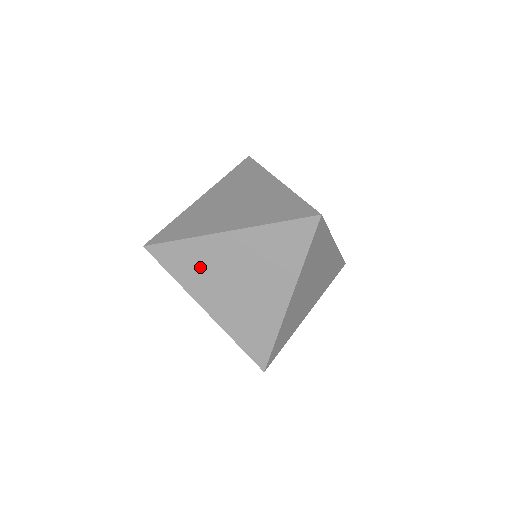
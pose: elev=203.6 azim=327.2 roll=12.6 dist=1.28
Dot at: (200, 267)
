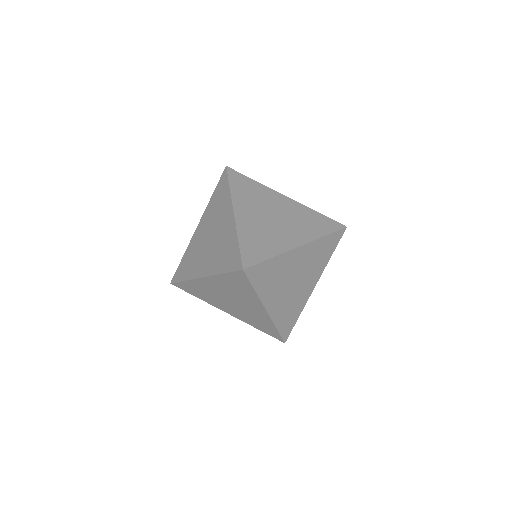
Dot at: (205, 294)
